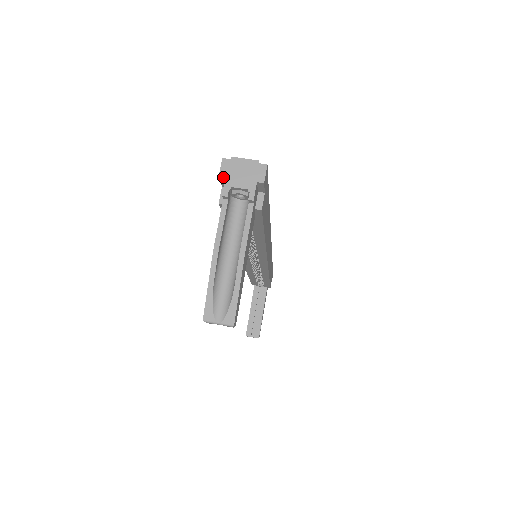
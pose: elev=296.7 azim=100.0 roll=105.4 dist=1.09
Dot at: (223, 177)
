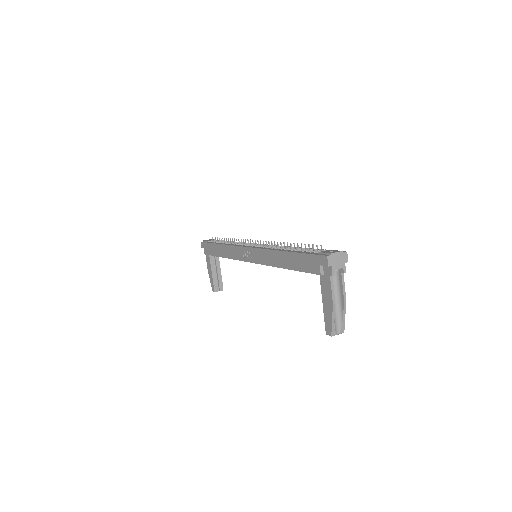
Dot at: (330, 266)
